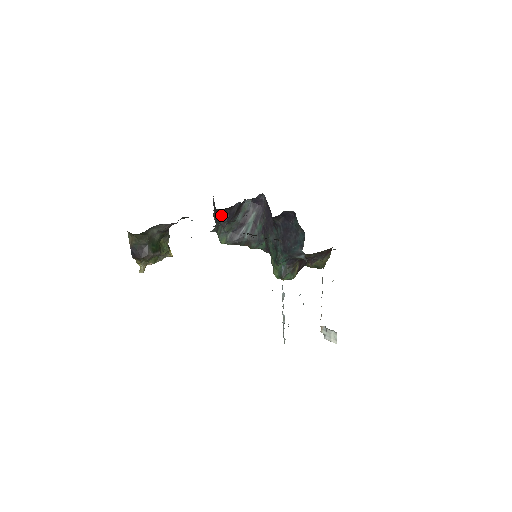
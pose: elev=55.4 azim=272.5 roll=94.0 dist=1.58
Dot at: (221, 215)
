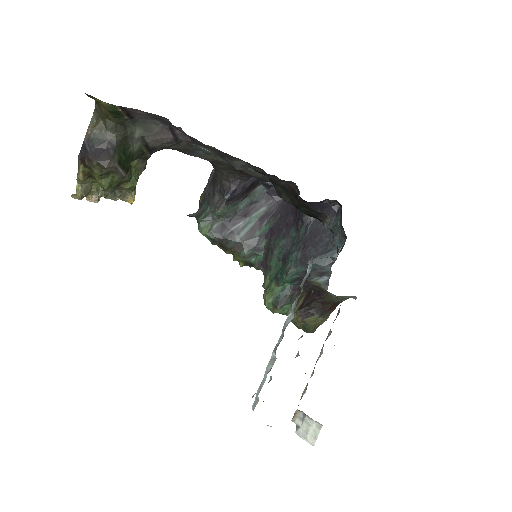
Dot at: (224, 184)
